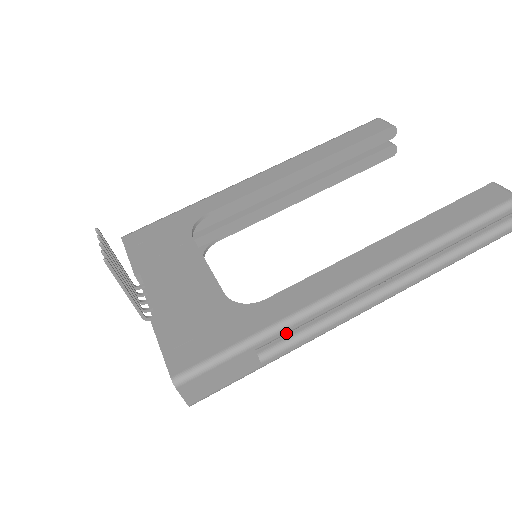
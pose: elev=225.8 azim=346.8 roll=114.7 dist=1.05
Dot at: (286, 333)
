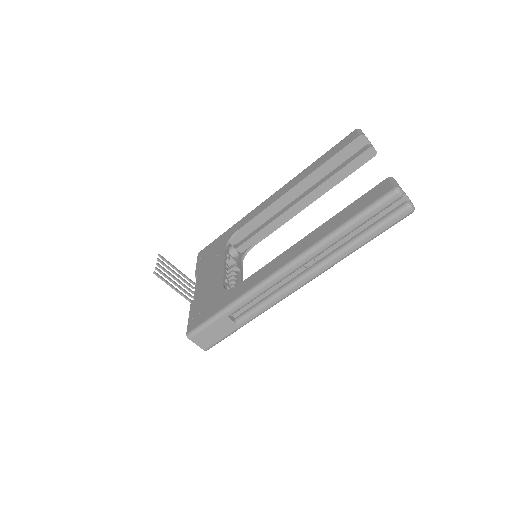
Dot at: (243, 305)
